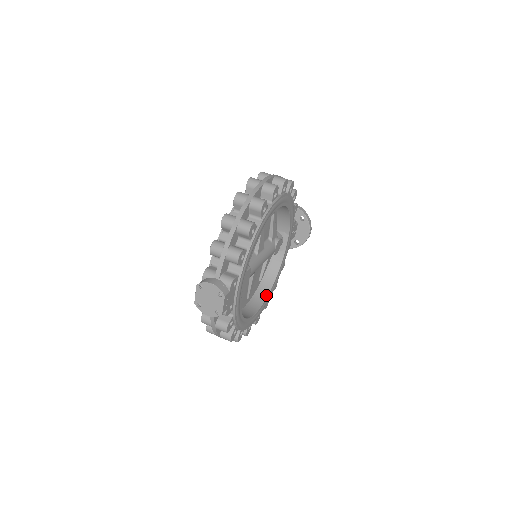
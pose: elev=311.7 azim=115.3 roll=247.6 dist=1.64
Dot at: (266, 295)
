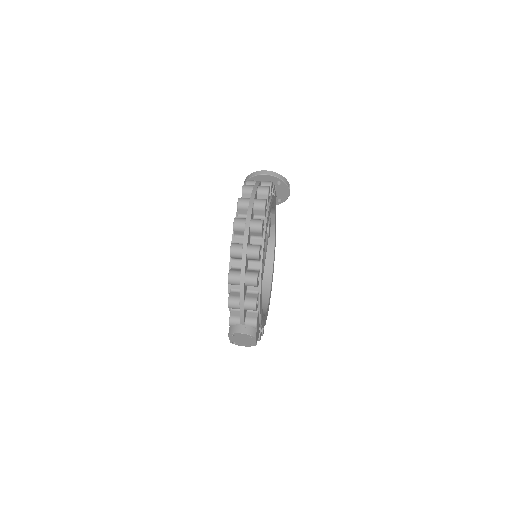
Dot at: (271, 267)
